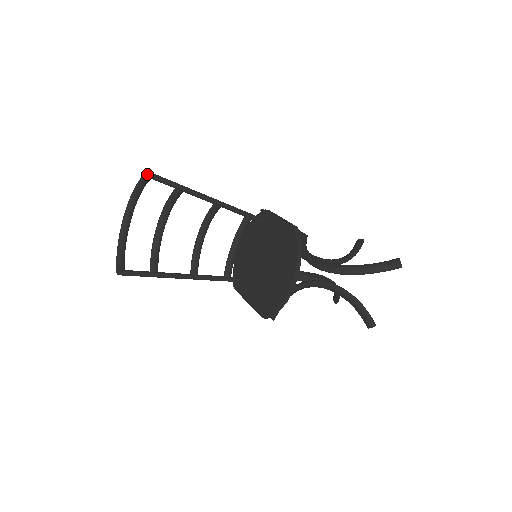
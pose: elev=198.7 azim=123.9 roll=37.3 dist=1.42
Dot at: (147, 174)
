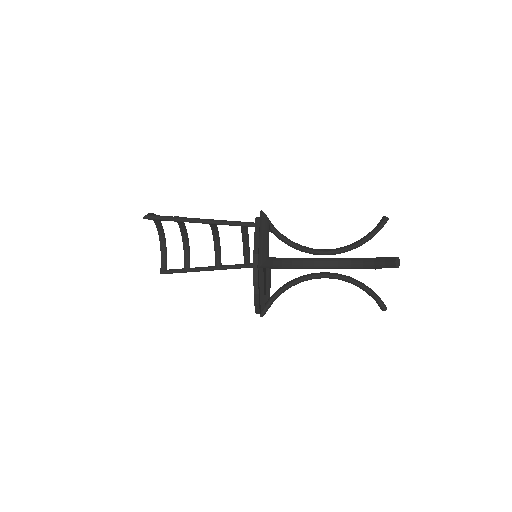
Dot at: (144, 218)
